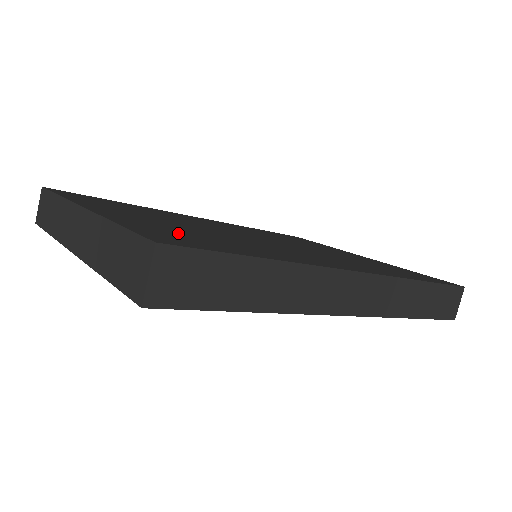
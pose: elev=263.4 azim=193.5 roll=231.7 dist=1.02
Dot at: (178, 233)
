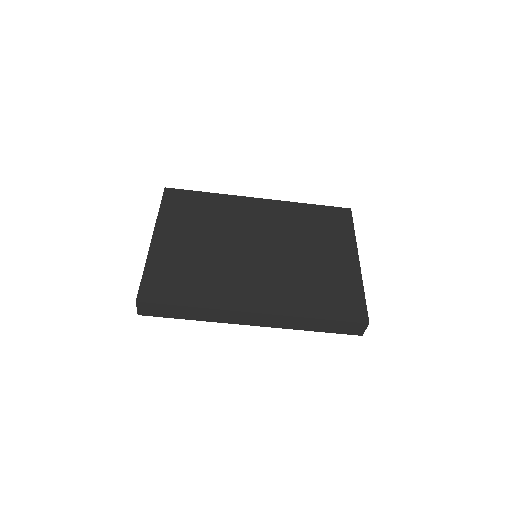
Dot at: (172, 274)
